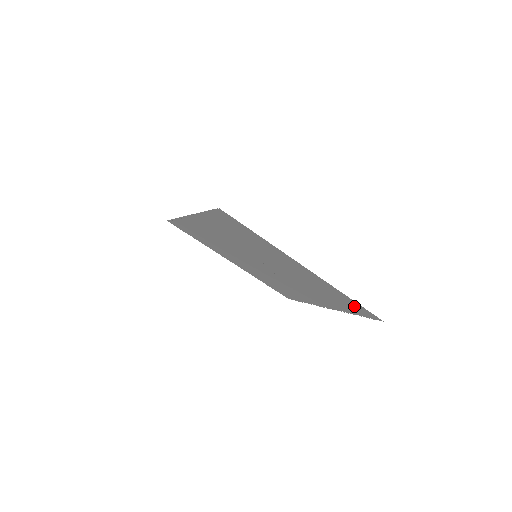
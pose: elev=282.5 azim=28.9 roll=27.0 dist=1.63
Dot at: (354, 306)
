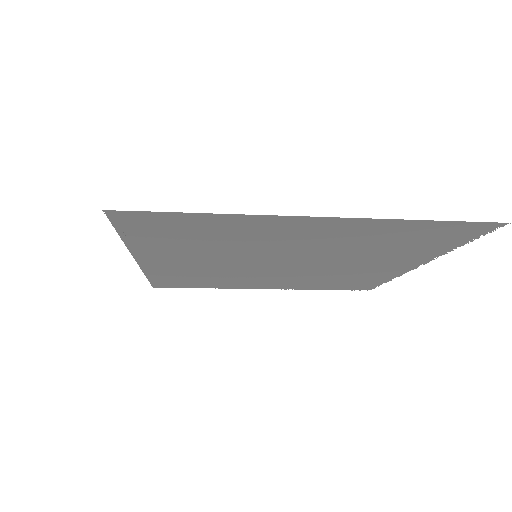
Dot at: occluded
